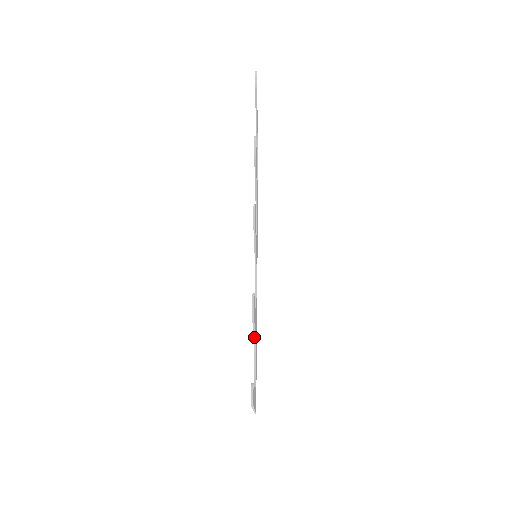
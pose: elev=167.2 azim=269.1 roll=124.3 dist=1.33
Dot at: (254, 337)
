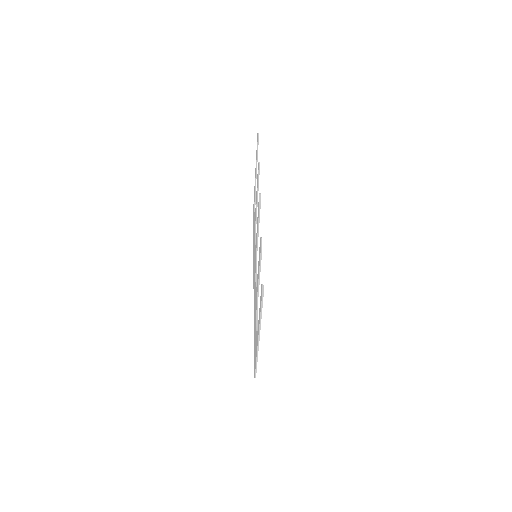
Dot at: (258, 293)
